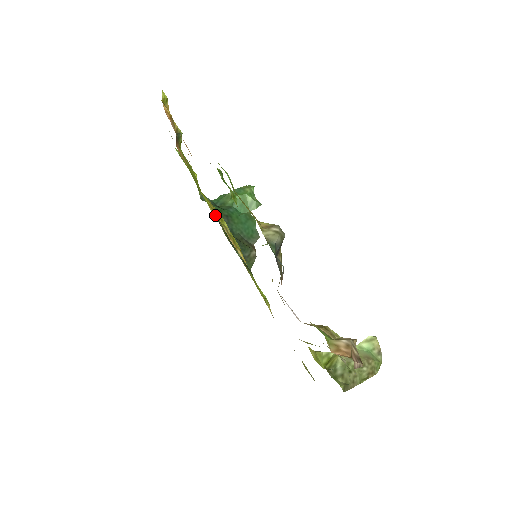
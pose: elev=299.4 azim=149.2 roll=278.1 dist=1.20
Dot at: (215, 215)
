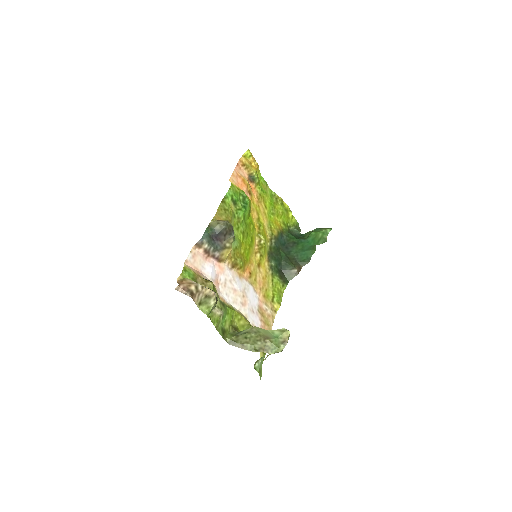
Dot at: (269, 234)
